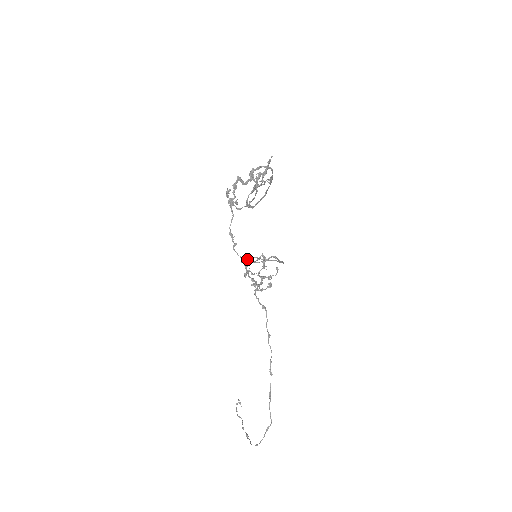
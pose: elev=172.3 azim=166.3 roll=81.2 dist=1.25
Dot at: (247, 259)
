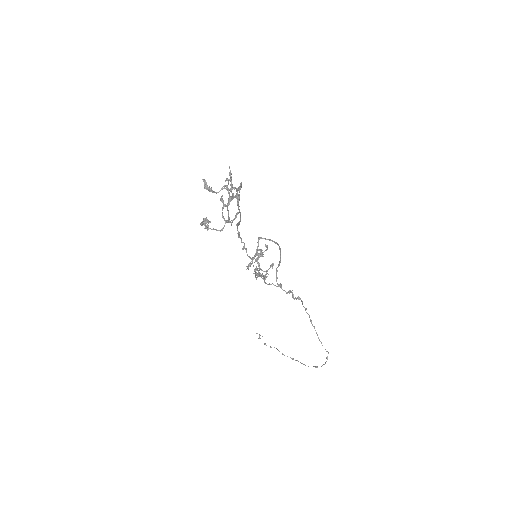
Dot at: (276, 280)
